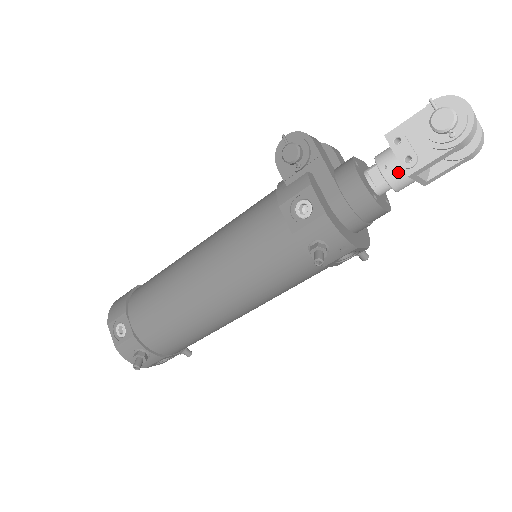
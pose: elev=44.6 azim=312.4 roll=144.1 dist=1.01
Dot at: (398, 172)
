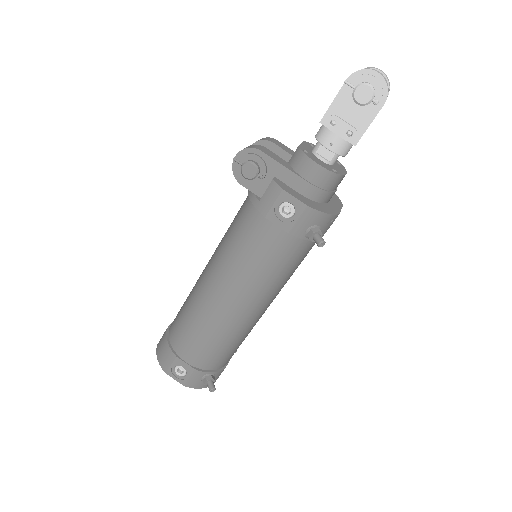
Dot at: (343, 143)
